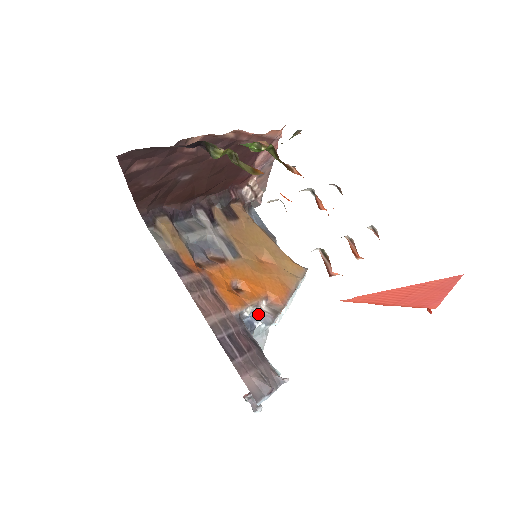
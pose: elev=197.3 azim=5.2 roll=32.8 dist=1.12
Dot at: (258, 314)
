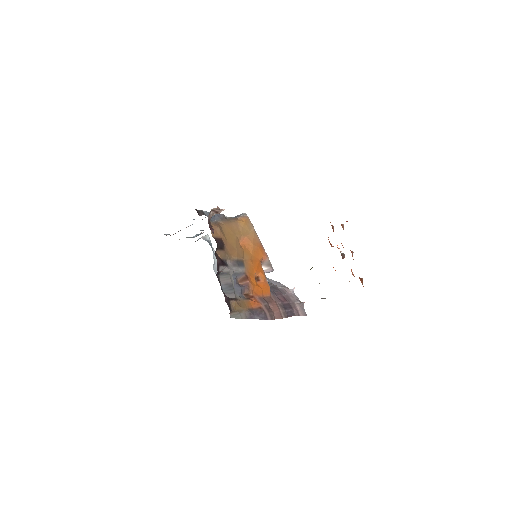
Dot at: occluded
